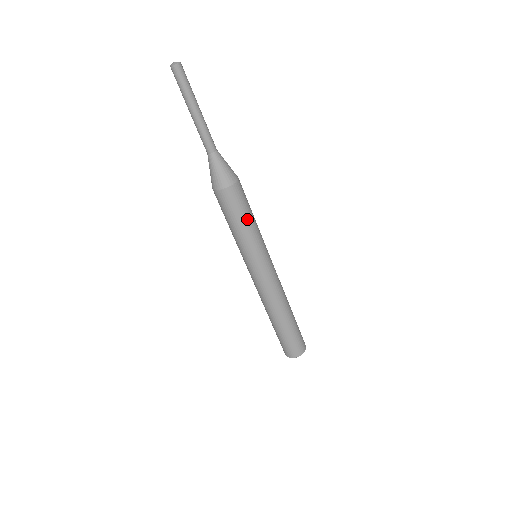
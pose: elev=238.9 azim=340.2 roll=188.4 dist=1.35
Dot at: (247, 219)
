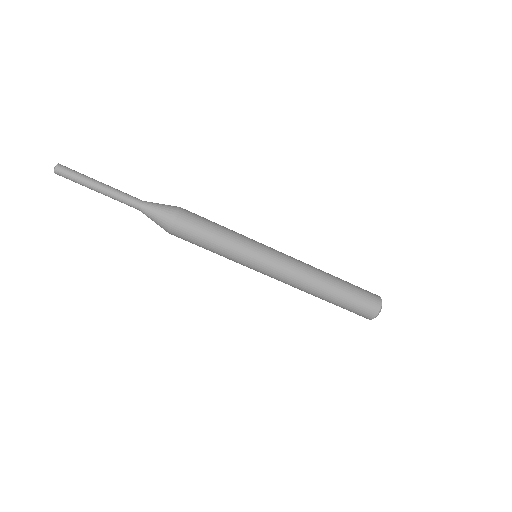
Dot at: (211, 240)
